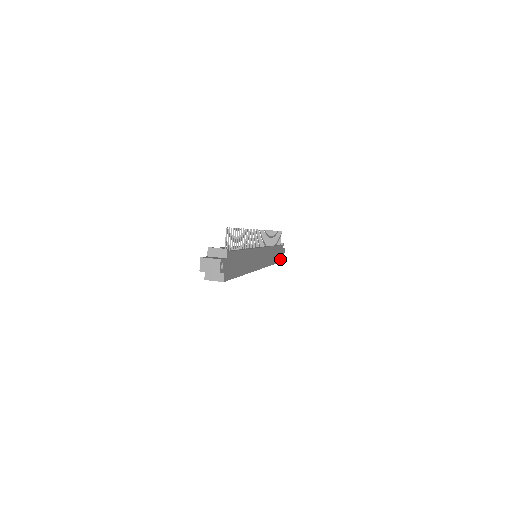
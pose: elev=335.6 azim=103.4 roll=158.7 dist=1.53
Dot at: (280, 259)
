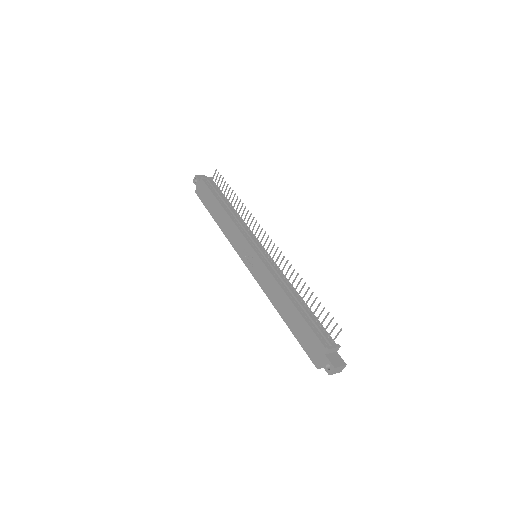
Dot at: occluded
